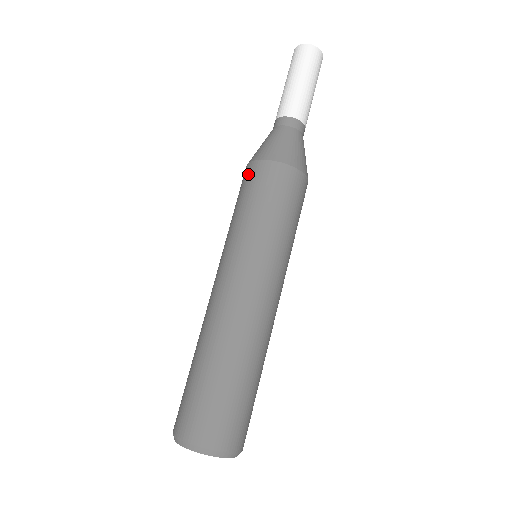
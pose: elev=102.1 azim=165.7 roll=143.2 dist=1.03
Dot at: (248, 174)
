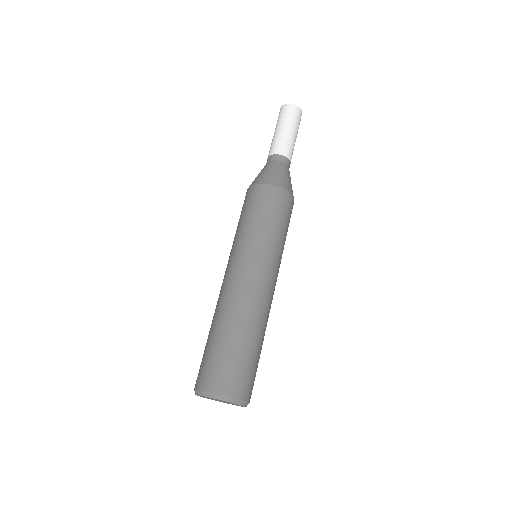
Dot at: (252, 194)
